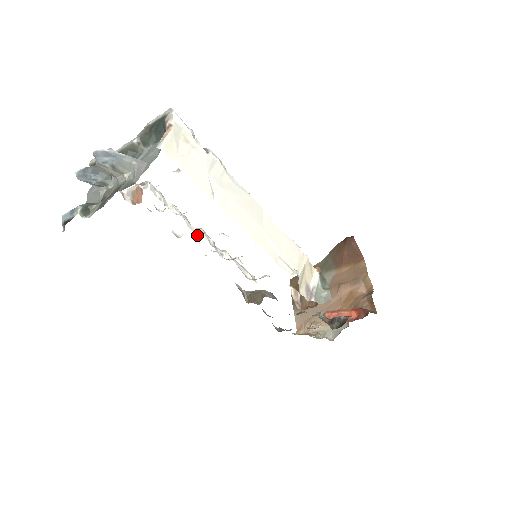
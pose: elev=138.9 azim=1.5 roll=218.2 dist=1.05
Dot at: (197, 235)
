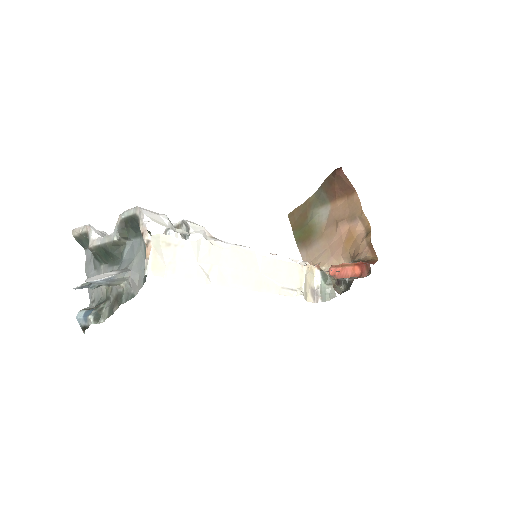
Dot at: occluded
